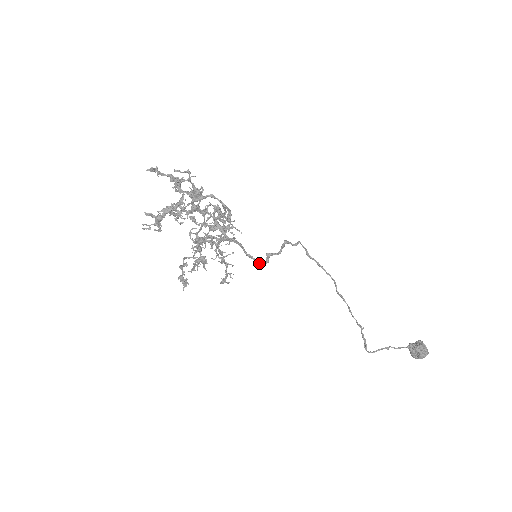
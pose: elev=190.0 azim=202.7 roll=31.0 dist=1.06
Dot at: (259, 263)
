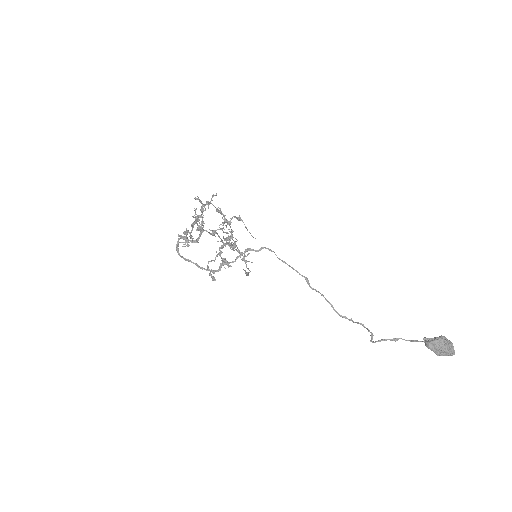
Dot at: occluded
